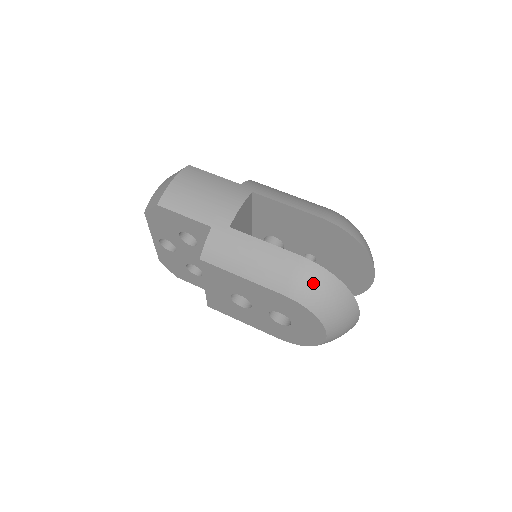
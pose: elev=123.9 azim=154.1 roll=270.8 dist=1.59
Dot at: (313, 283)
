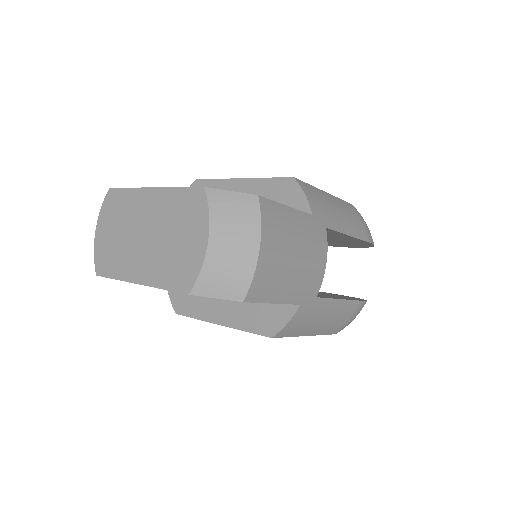
Dot at: occluded
